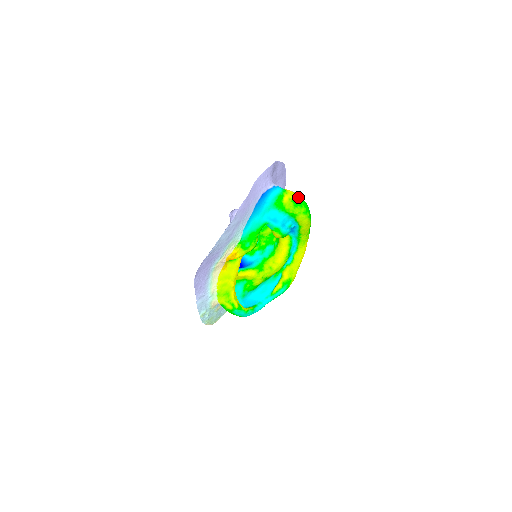
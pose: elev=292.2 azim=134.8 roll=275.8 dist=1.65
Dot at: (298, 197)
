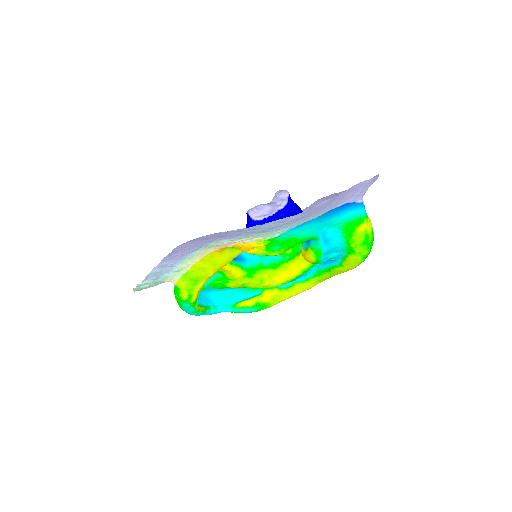
Dot at: (373, 234)
